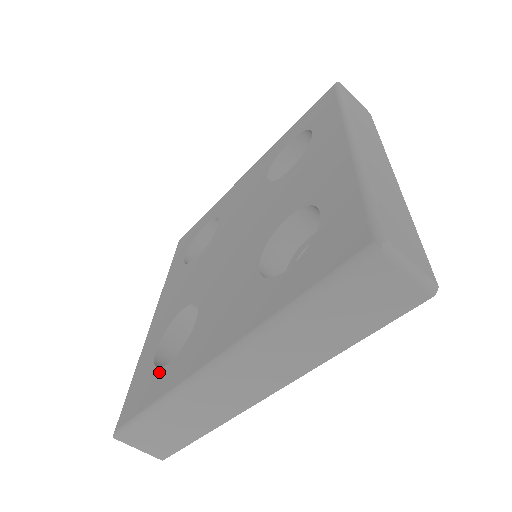
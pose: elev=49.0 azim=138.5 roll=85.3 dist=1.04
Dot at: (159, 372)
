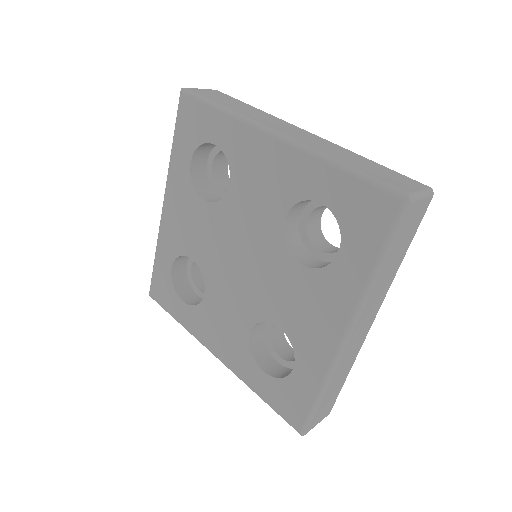
Dot at: (292, 378)
